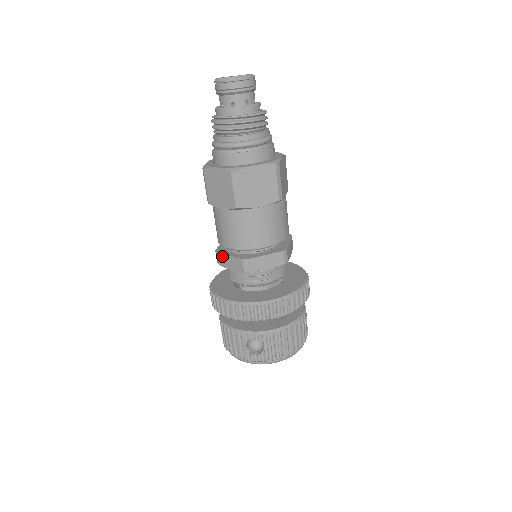
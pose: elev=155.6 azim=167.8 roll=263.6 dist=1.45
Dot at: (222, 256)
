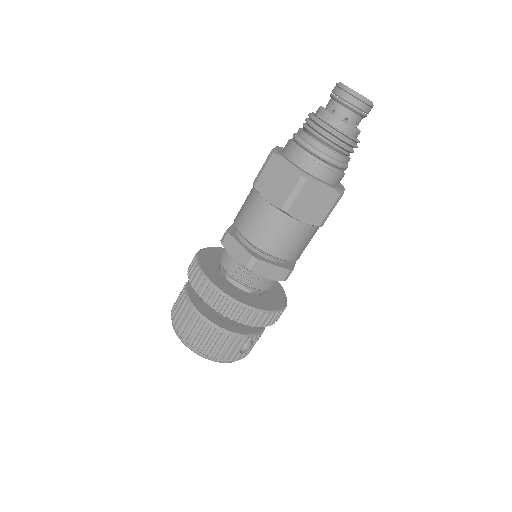
Dot at: (264, 264)
